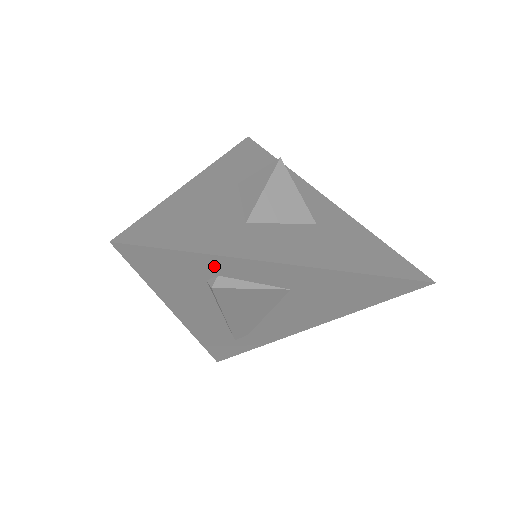
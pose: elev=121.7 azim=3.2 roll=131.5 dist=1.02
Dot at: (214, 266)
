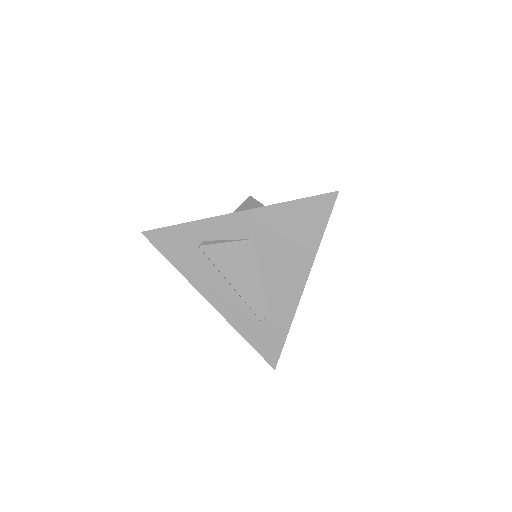
Dot at: (196, 233)
